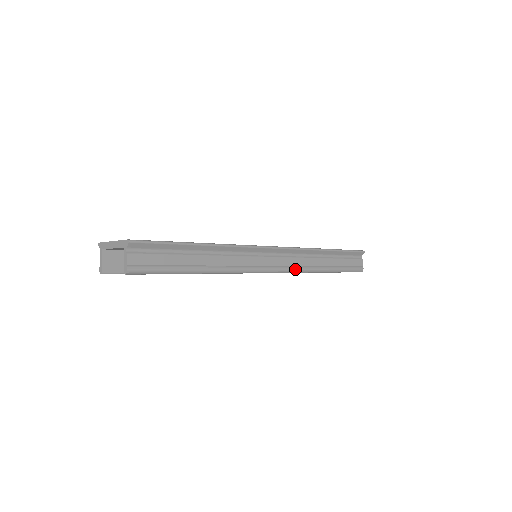
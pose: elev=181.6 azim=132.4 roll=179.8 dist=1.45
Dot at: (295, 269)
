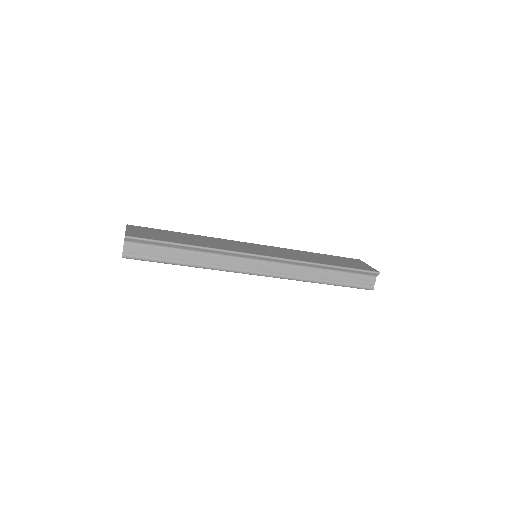
Dot at: (284, 276)
